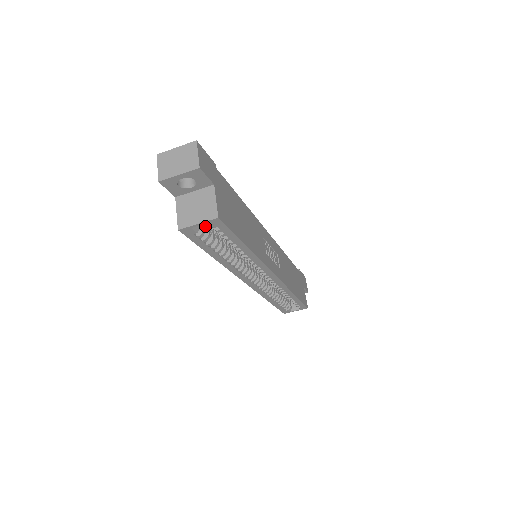
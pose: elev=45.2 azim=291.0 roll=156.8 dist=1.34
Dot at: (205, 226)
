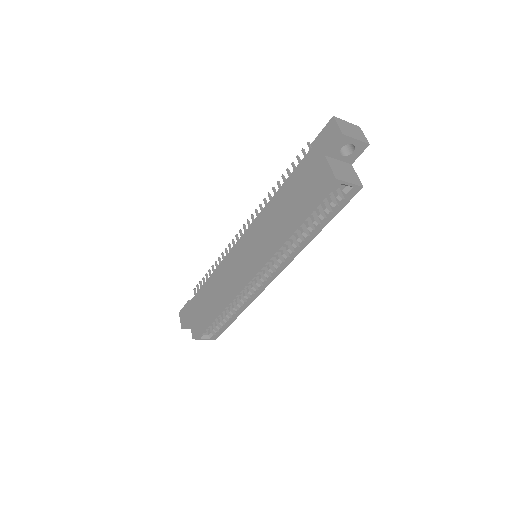
Dot at: occluded
